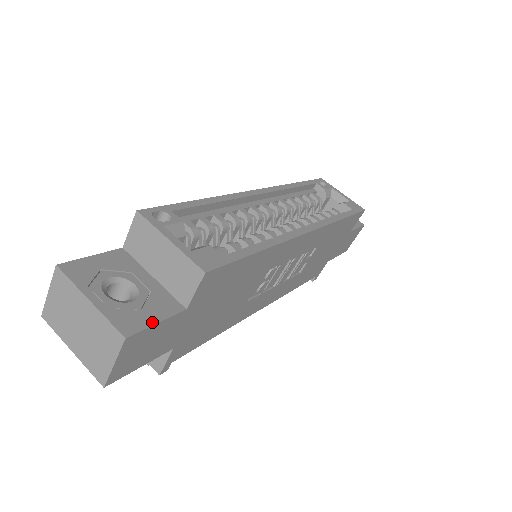
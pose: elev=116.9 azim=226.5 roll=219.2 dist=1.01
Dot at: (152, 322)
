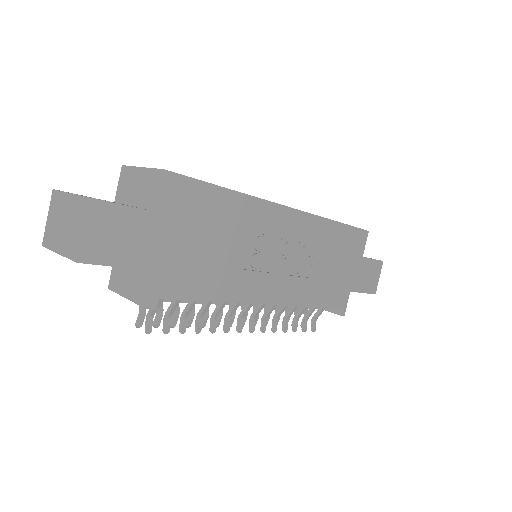
Dot at: occluded
